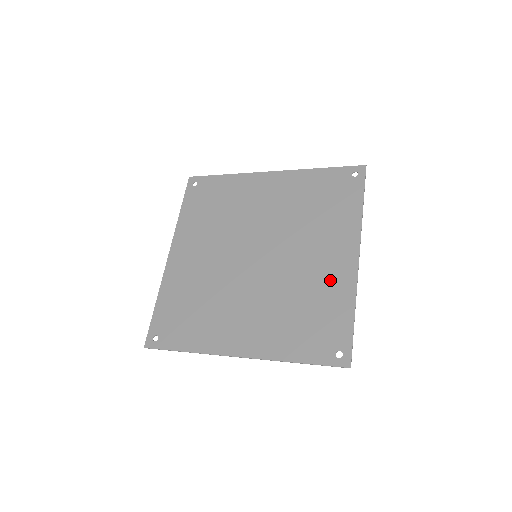
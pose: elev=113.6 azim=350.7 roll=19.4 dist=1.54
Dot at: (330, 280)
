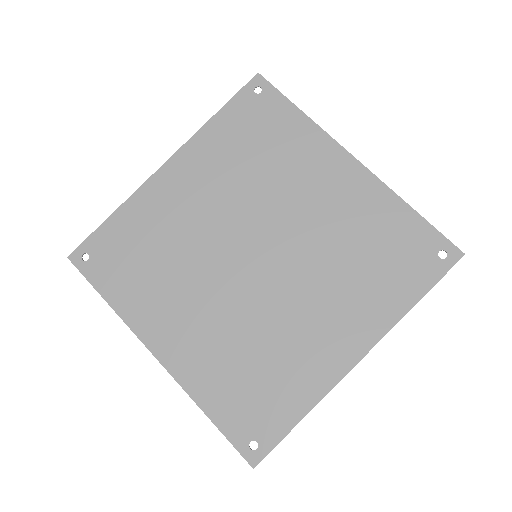
Dot at: (309, 359)
